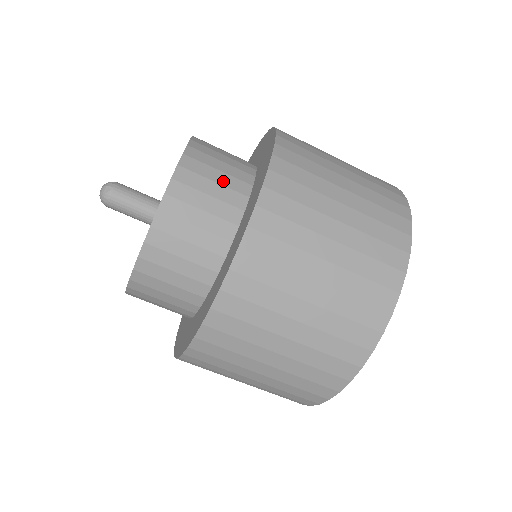
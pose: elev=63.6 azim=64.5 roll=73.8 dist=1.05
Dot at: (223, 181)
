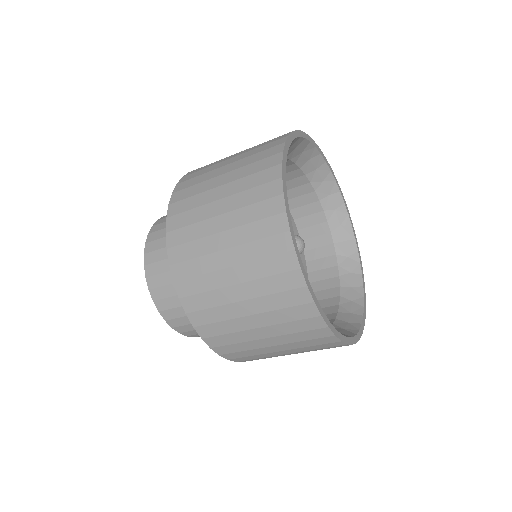
Dot at: occluded
